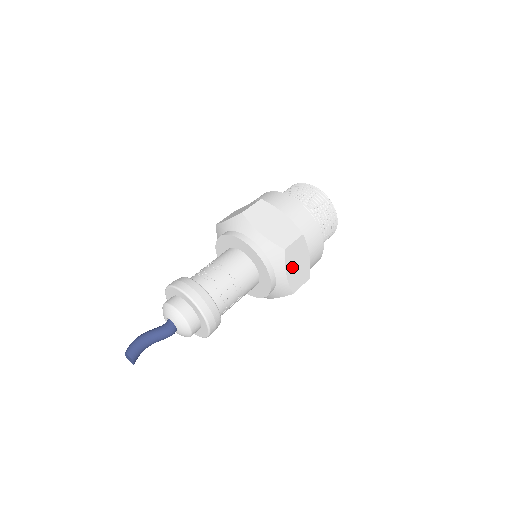
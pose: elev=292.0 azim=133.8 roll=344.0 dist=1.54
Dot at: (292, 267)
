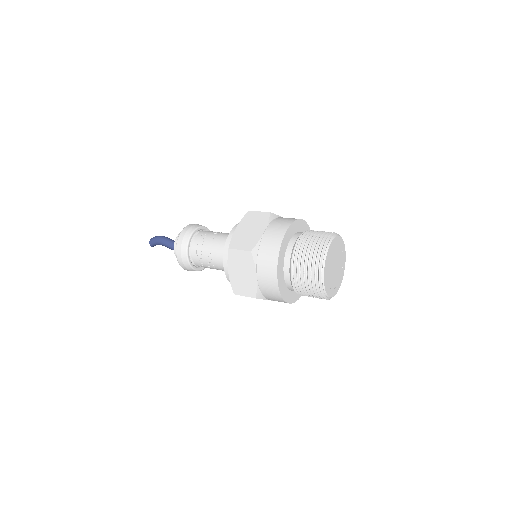
Dot at: occluded
